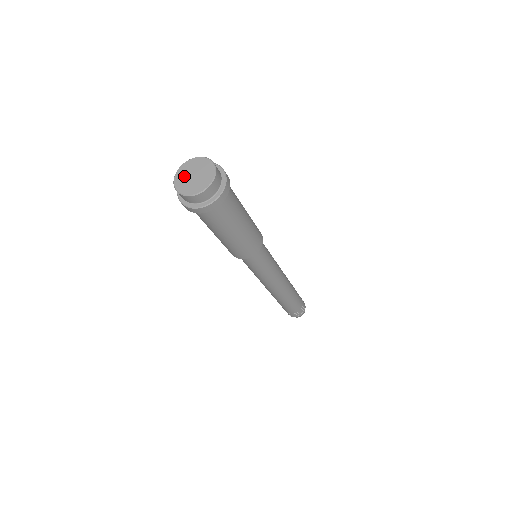
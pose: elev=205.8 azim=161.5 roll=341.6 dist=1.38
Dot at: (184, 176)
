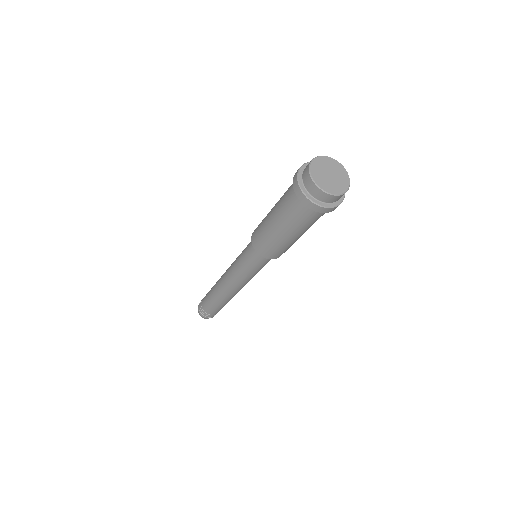
Dot at: (325, 180)
